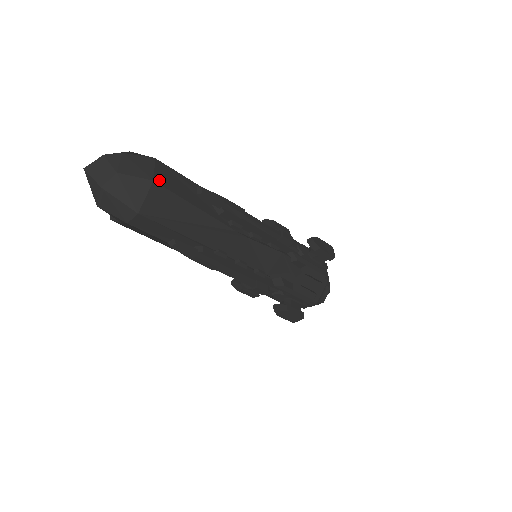
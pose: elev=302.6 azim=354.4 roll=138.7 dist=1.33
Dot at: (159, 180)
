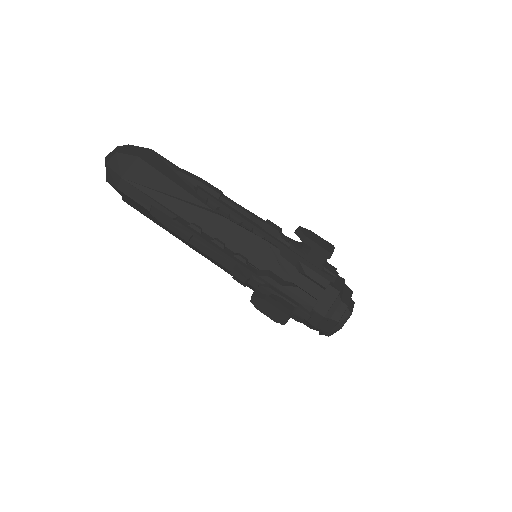
Dot at: (145, 158)
